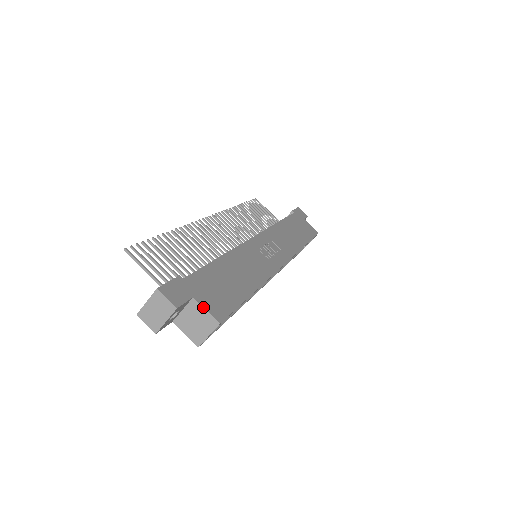
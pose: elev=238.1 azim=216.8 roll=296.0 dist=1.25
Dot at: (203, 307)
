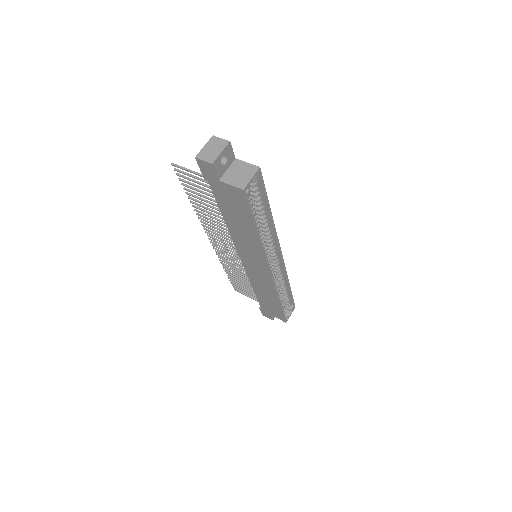
Dot at: occluded
